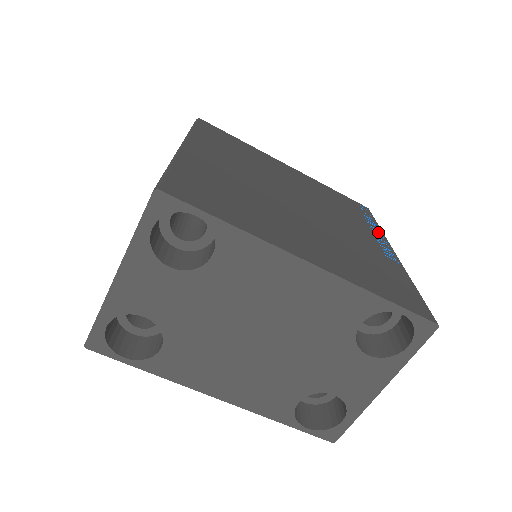
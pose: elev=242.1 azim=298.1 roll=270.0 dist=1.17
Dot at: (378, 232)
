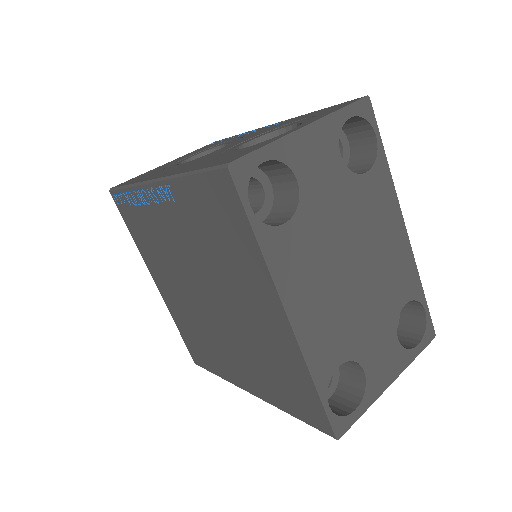
Dot at: occluded
